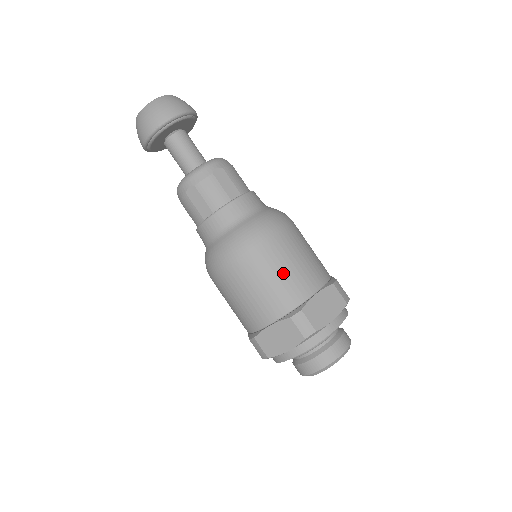
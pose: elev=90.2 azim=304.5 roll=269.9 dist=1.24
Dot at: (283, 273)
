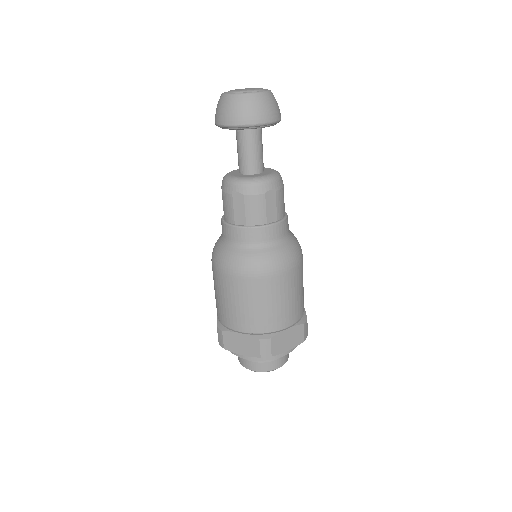
Dot at: (273, 305)
